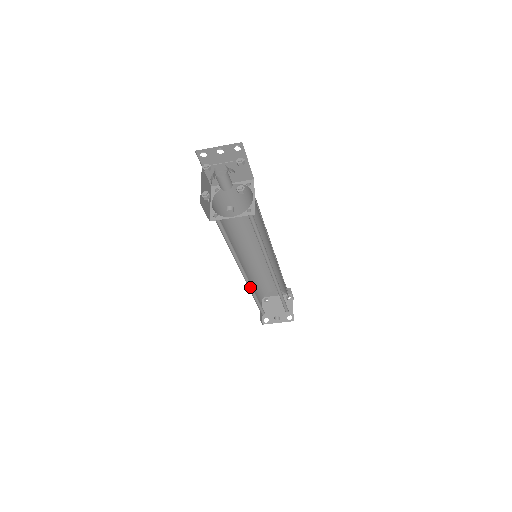
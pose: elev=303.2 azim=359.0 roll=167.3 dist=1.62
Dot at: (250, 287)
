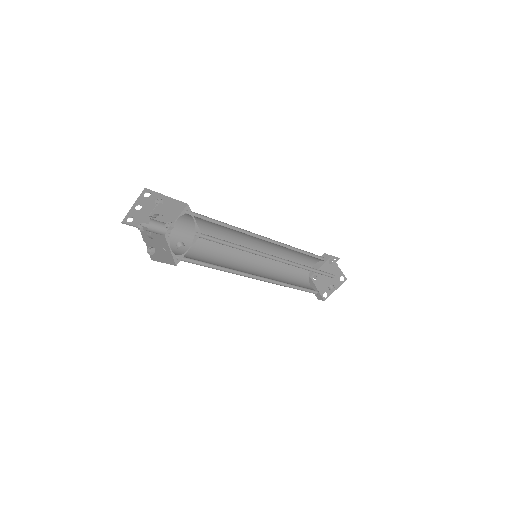
Dot at: (277, 282)
